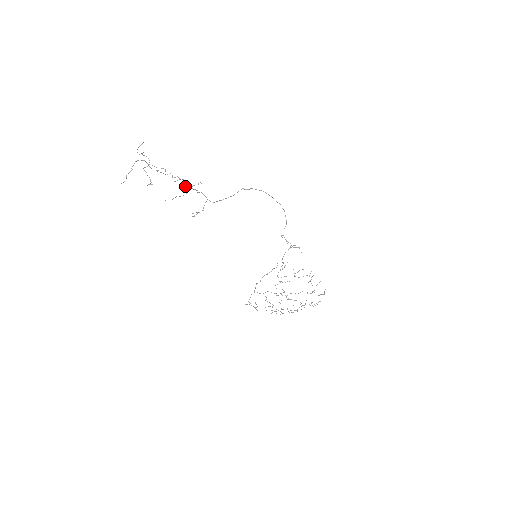
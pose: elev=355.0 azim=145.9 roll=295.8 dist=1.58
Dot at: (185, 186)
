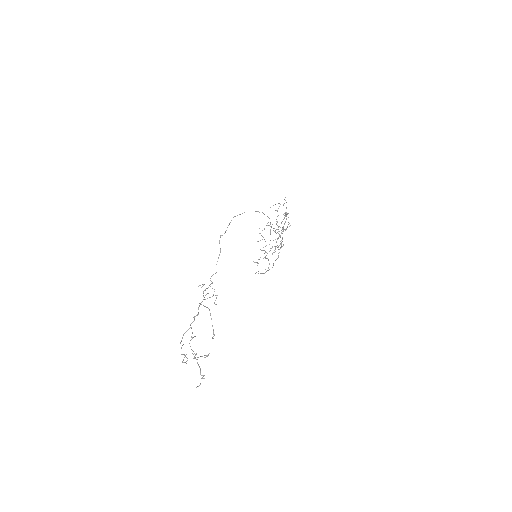
Dot at: occluded
